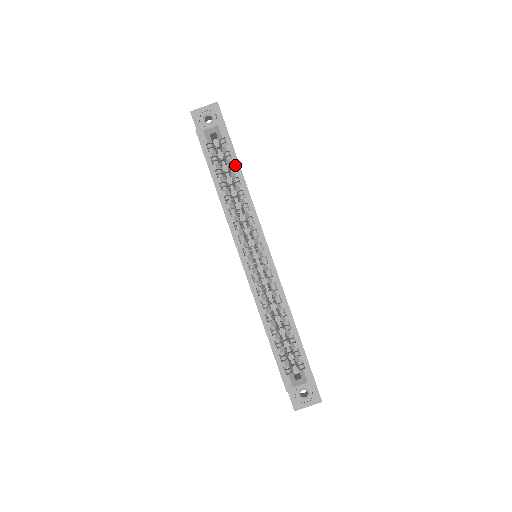
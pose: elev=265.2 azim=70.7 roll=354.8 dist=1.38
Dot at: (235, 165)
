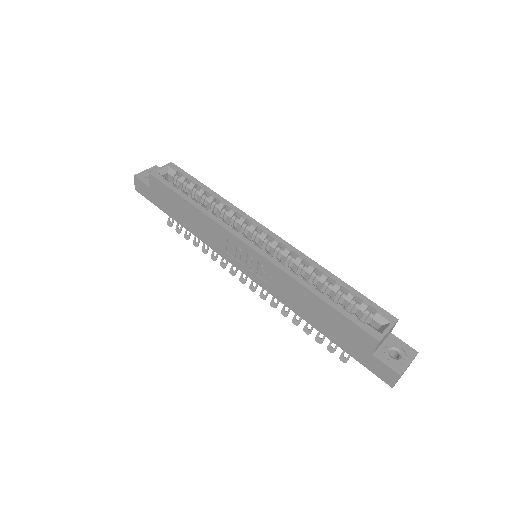
Dot at: (198, 185)
